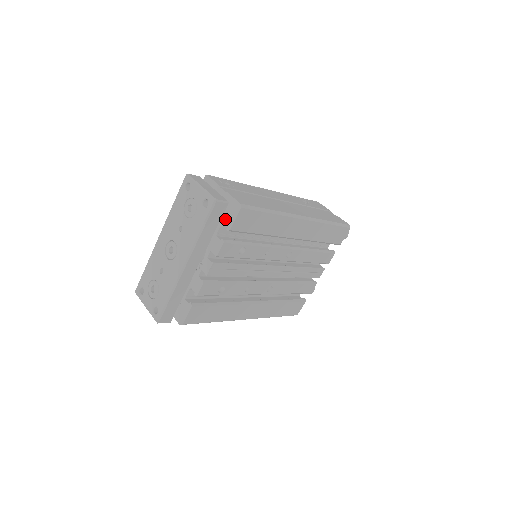
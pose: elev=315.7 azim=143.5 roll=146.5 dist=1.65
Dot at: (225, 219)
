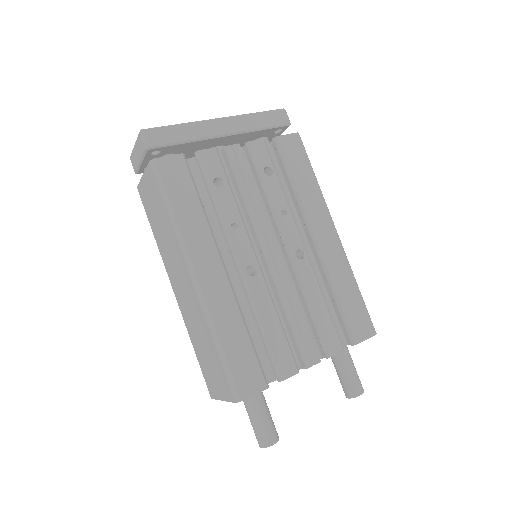
Dot at: occluded
